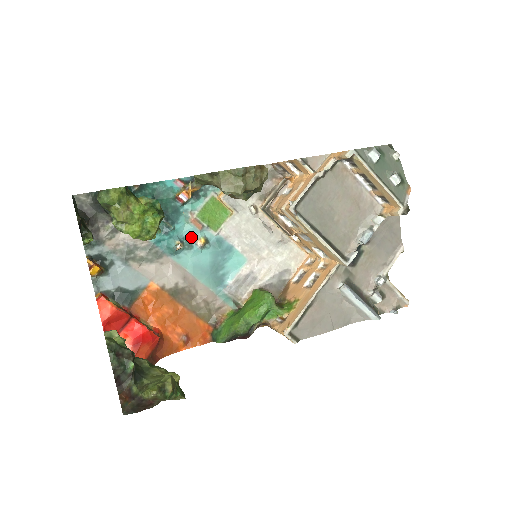
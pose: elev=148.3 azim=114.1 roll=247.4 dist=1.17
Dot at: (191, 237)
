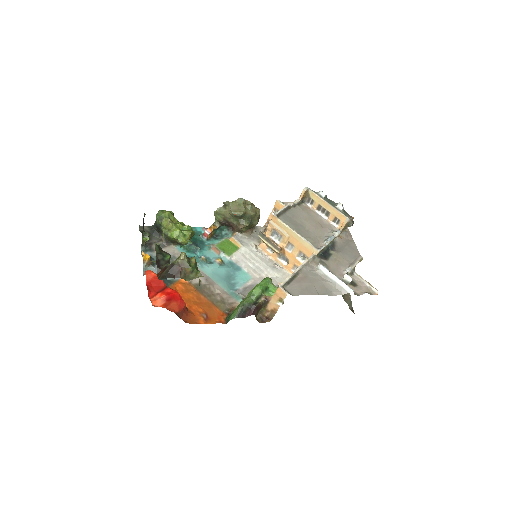
Dot at: (212, 258)
